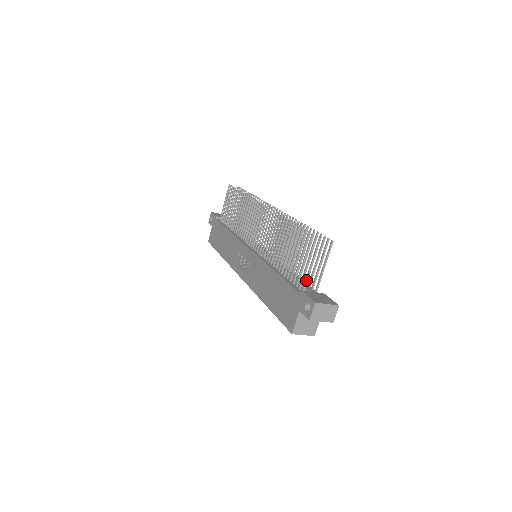
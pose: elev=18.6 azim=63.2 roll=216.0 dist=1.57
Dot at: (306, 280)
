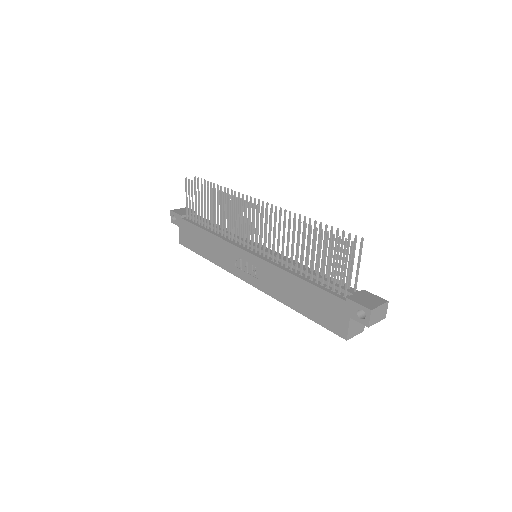
Dot at: (346, 285)
